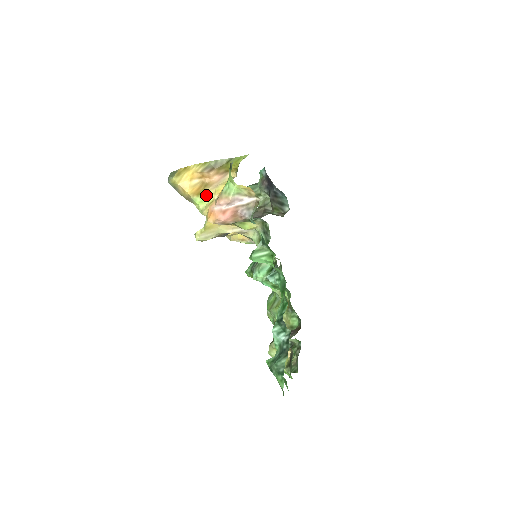
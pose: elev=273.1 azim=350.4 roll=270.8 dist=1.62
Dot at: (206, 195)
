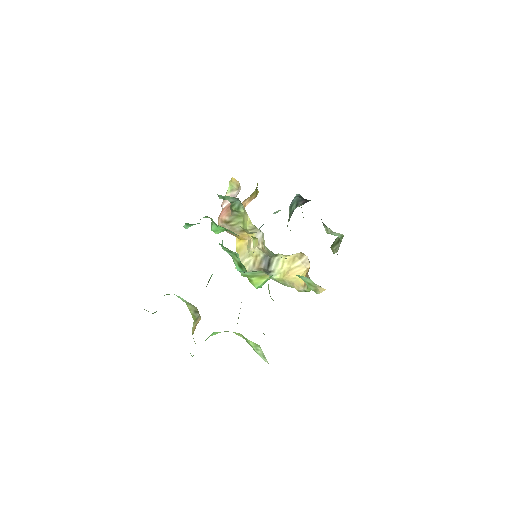
Dot at: occluded
